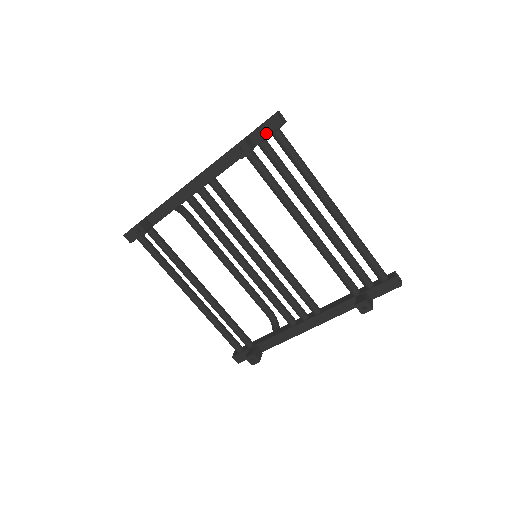
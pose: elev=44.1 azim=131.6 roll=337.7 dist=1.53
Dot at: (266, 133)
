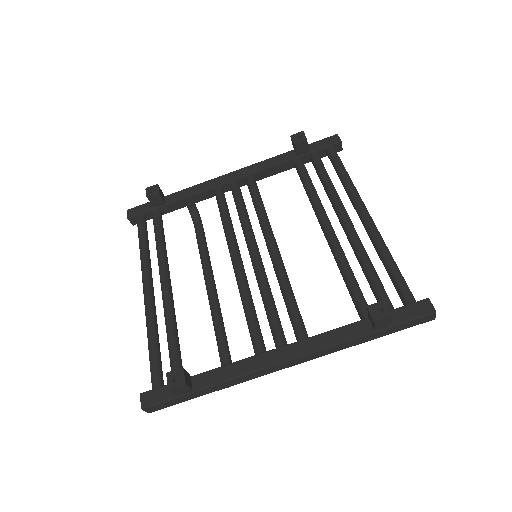
Dot at: (322, 145)
